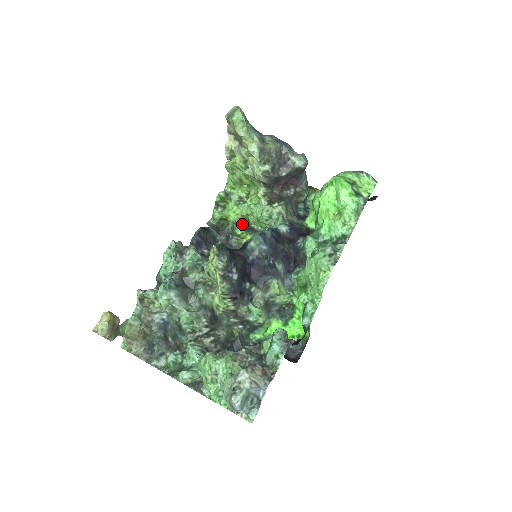
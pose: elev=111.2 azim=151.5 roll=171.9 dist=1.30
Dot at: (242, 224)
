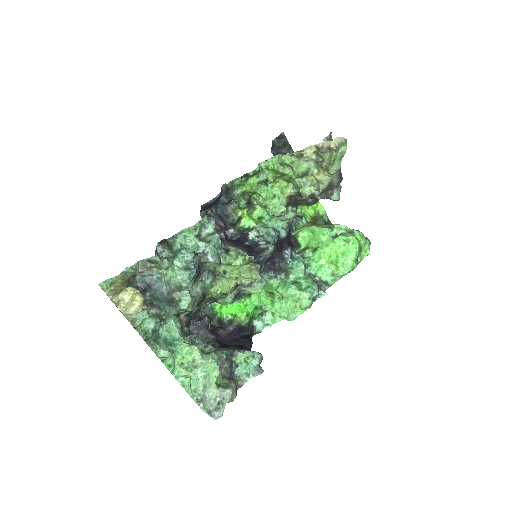
Dot at: (247, 194)
